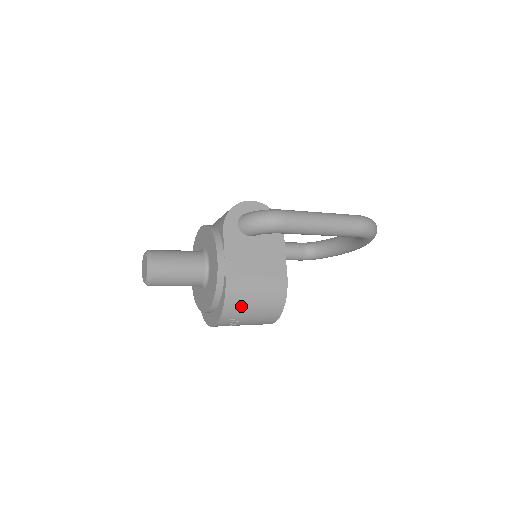
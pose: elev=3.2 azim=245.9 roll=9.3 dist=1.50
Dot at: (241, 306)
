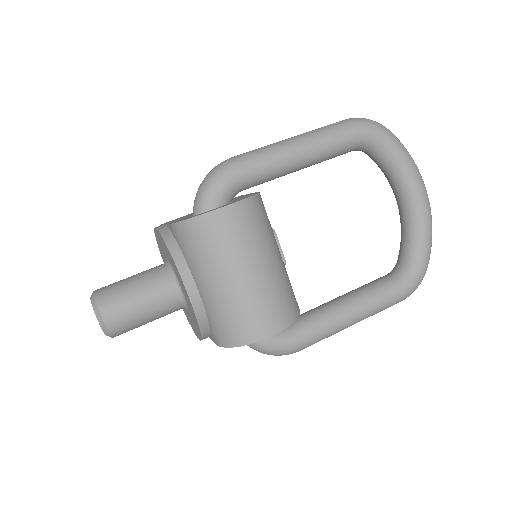
Dot at: occluded
